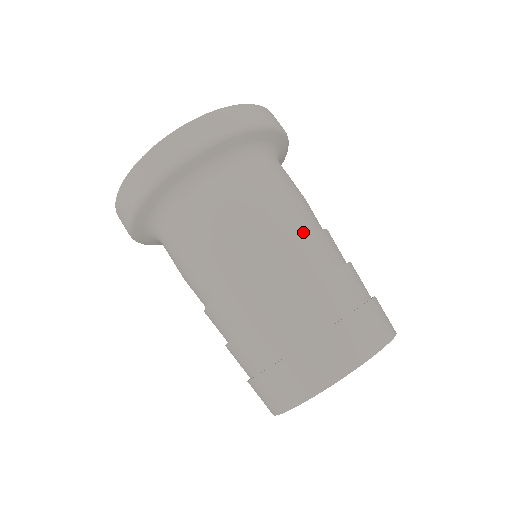
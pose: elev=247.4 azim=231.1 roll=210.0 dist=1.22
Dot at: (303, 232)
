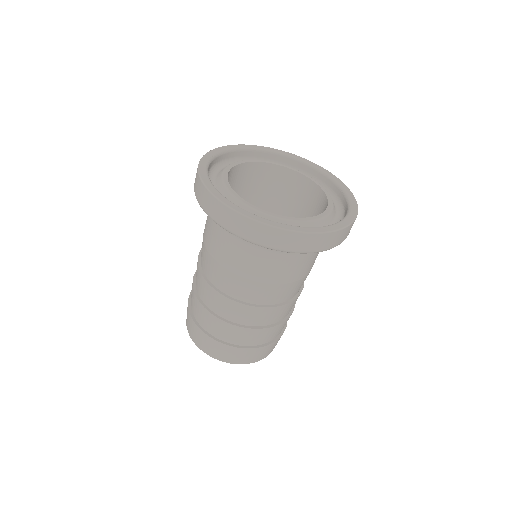
Dot at: (297, 293)
